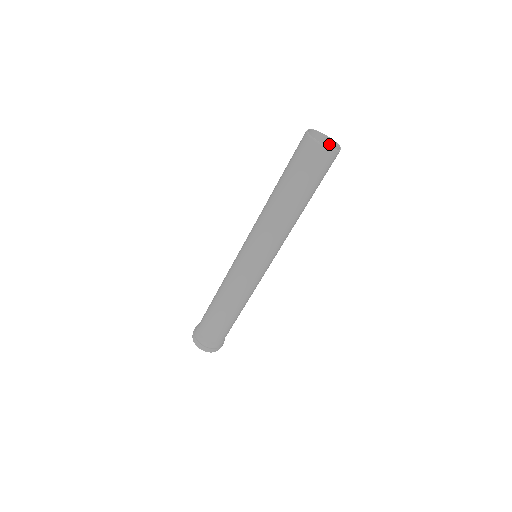
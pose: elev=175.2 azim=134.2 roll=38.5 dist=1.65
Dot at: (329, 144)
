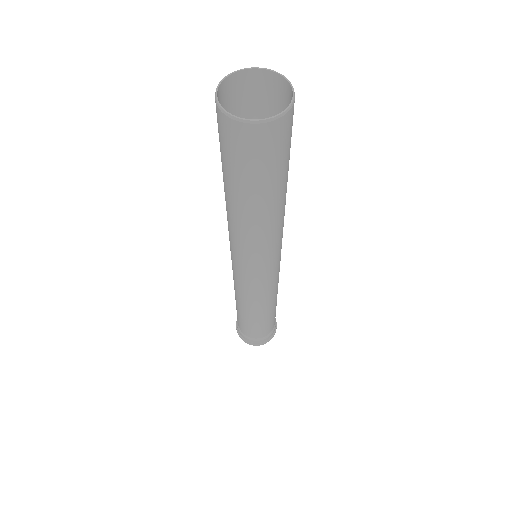
Dot at: occluded
